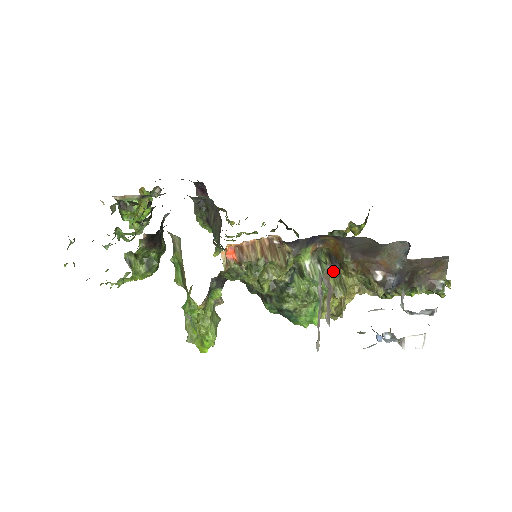
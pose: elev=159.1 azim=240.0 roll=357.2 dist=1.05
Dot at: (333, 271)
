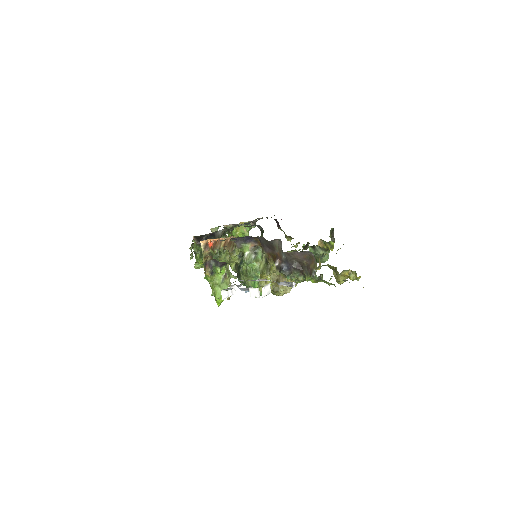
Dot at: (266, 261)
